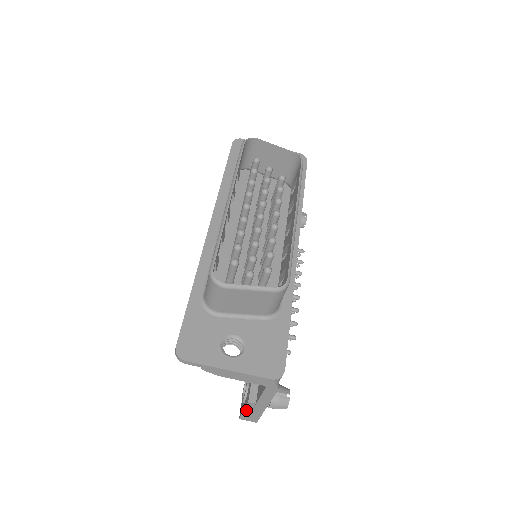
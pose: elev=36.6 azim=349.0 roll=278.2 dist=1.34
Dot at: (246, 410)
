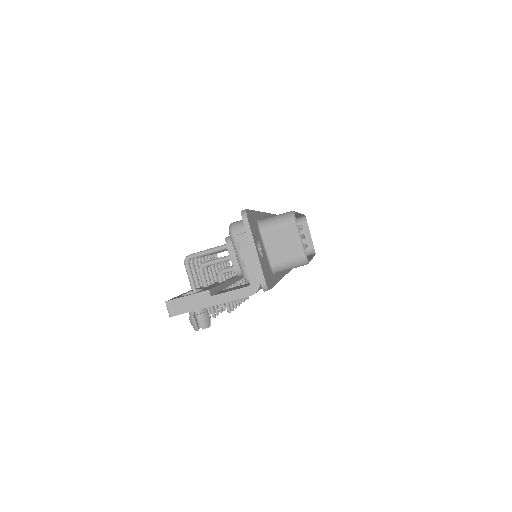
Dot at: (190, 297)
